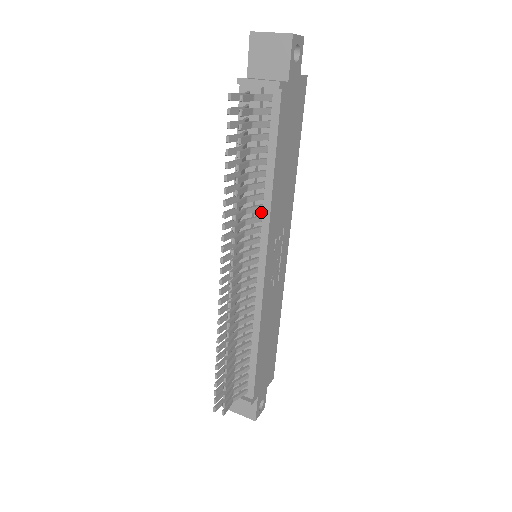
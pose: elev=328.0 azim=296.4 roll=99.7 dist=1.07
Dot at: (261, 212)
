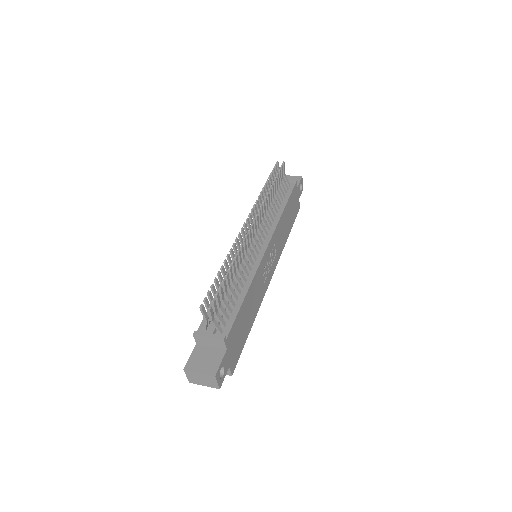
Dot at: (272, 223)
